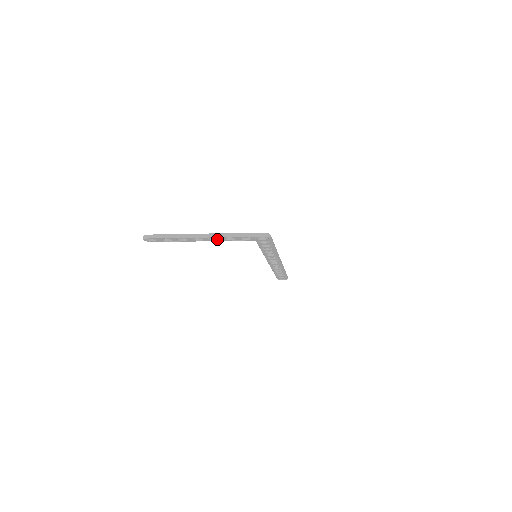
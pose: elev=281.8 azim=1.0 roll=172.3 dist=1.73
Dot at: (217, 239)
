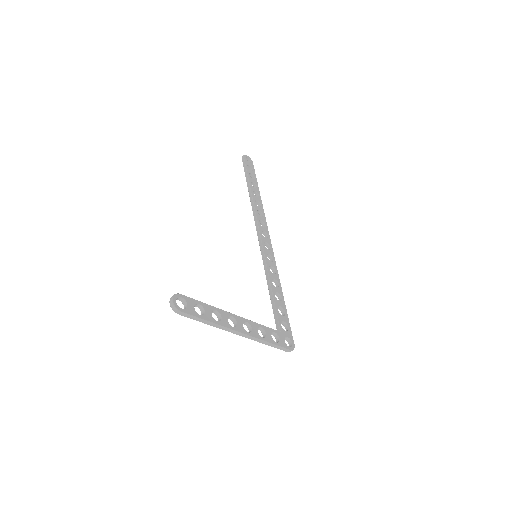
Dot at: (247, 326)
